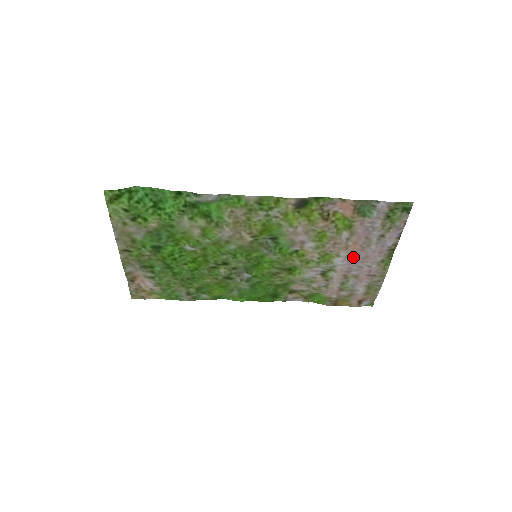
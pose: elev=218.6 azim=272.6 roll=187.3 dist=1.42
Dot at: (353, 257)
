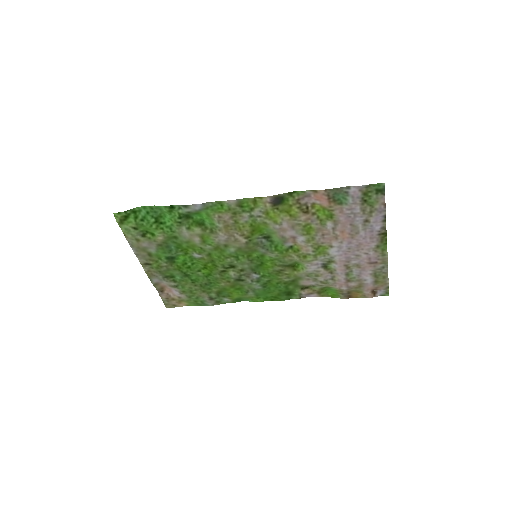
Dot at: (346, 246)
